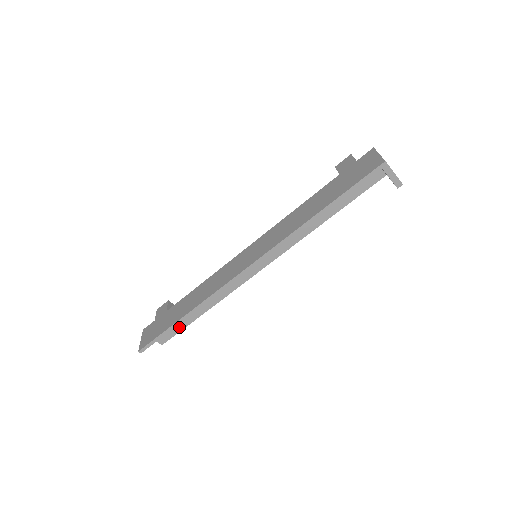
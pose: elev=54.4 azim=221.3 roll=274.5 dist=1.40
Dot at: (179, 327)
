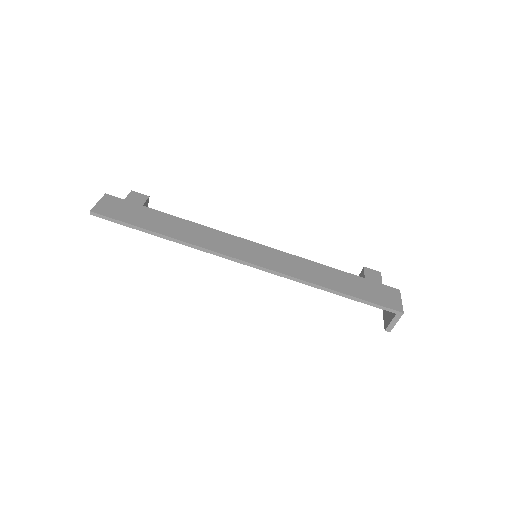
Dot at: occluded
